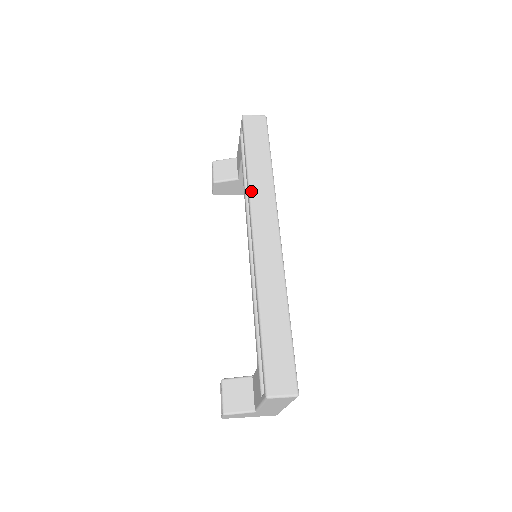
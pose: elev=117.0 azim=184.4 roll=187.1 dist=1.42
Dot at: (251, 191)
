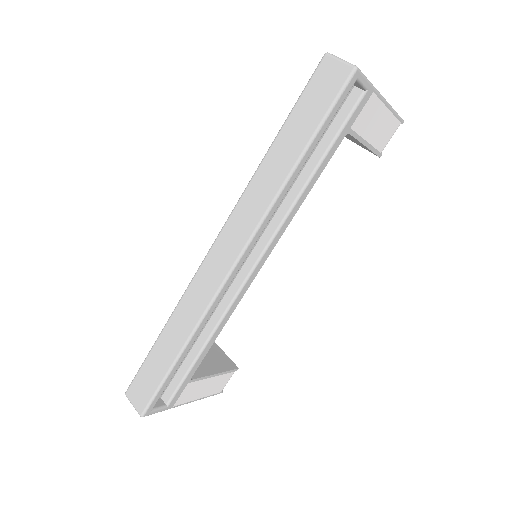
Dot at: (246, 190)
